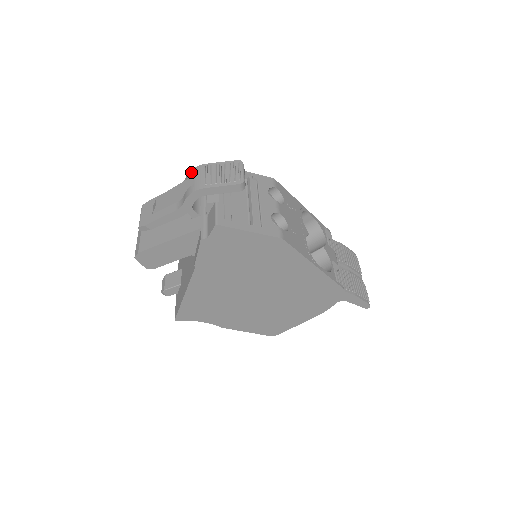
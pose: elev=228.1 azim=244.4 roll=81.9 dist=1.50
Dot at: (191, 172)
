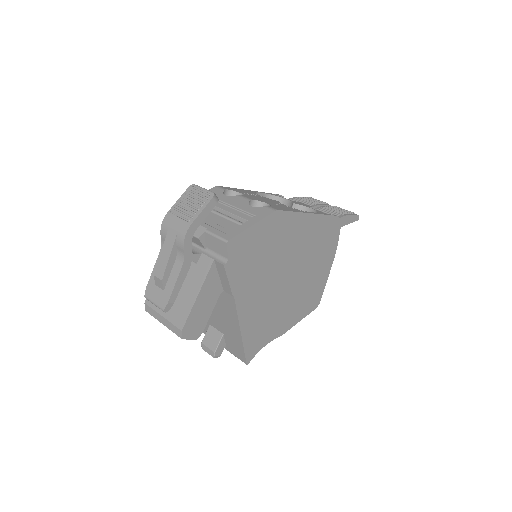
Dot at: (163, 228)
